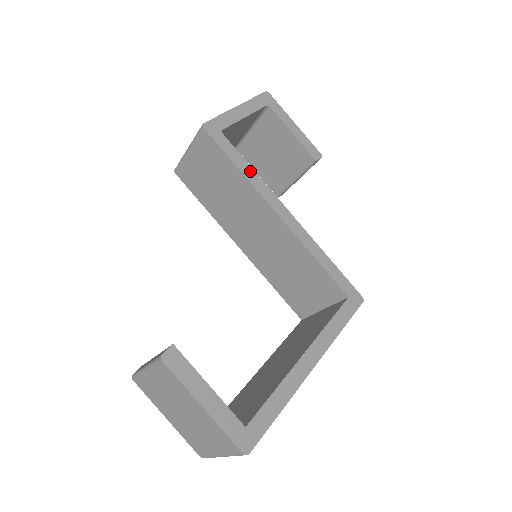
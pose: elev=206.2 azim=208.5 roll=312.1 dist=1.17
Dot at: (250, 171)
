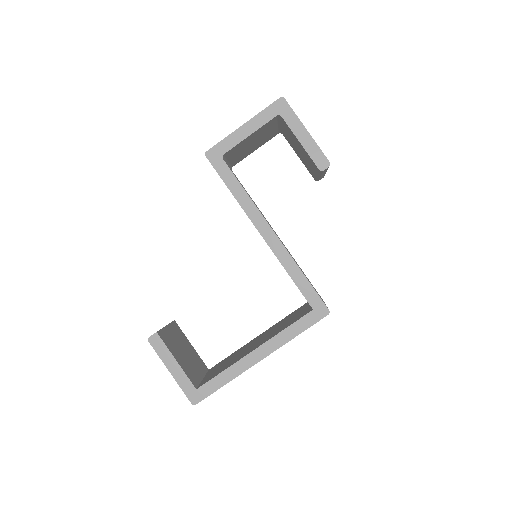
Dot at: (242, 194)
